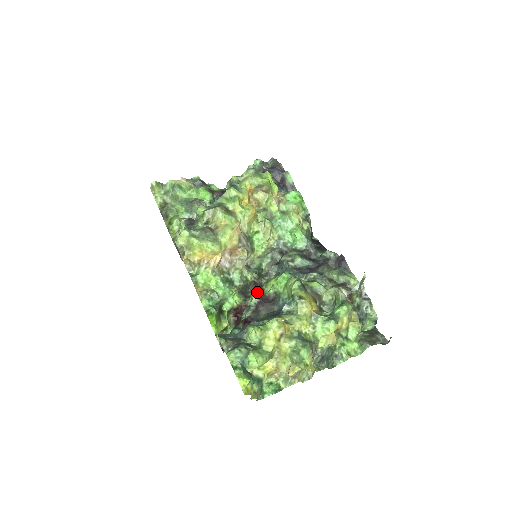
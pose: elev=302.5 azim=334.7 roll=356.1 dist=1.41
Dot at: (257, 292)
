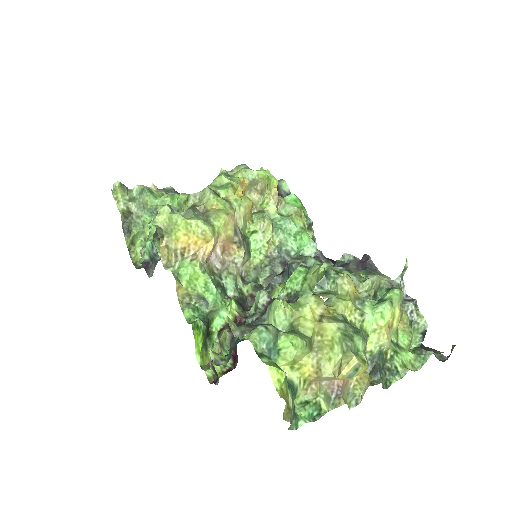
Dot at: occluded
